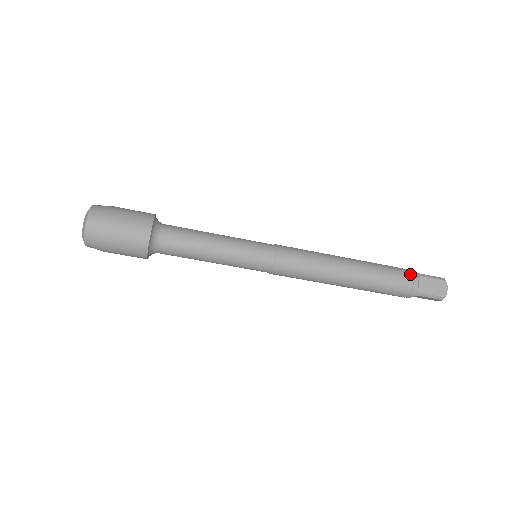
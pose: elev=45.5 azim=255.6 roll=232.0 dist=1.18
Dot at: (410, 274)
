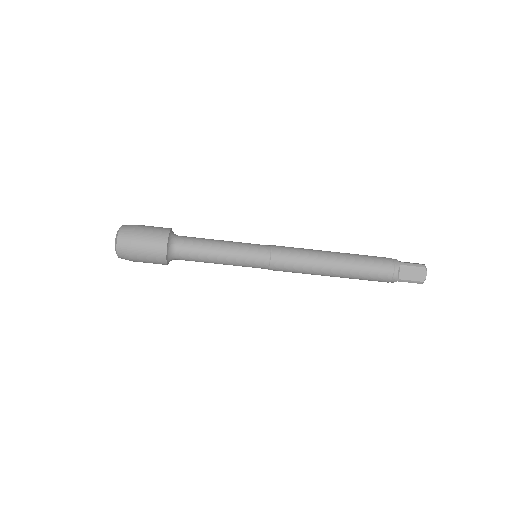
Dot at: (391, 264)
